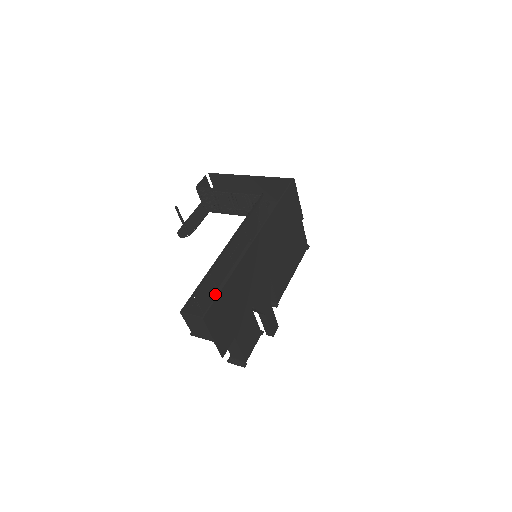
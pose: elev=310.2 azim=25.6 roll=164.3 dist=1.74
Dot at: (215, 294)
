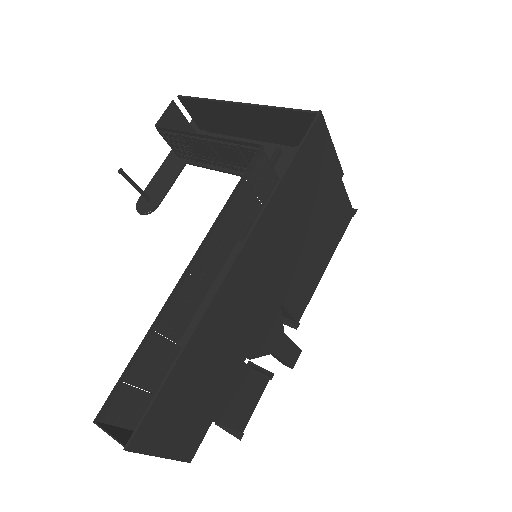
Dot at: (174, 352)
